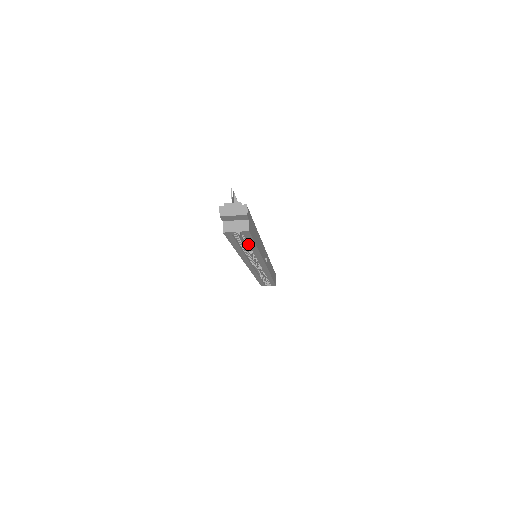
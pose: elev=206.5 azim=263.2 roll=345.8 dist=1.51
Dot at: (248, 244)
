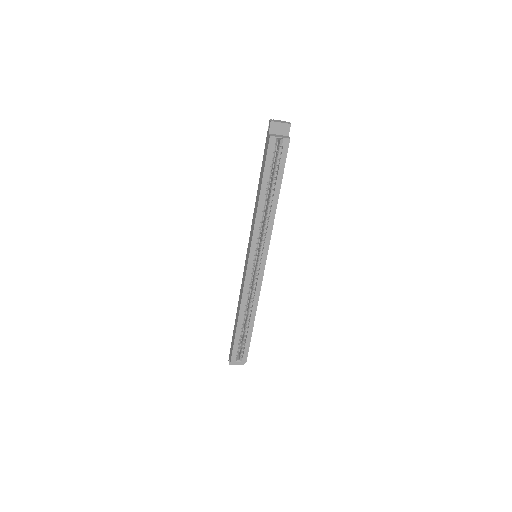
Dot at: (273, 185)
